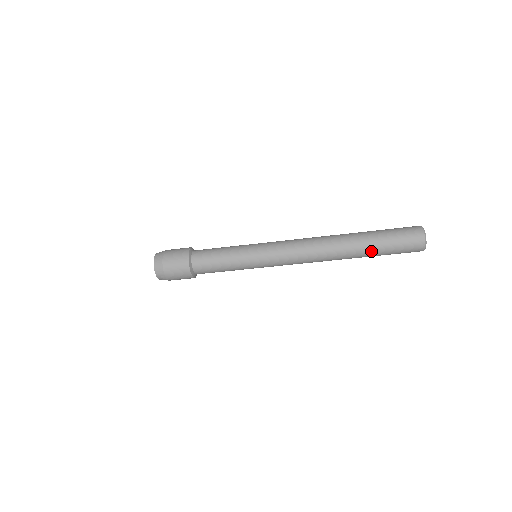
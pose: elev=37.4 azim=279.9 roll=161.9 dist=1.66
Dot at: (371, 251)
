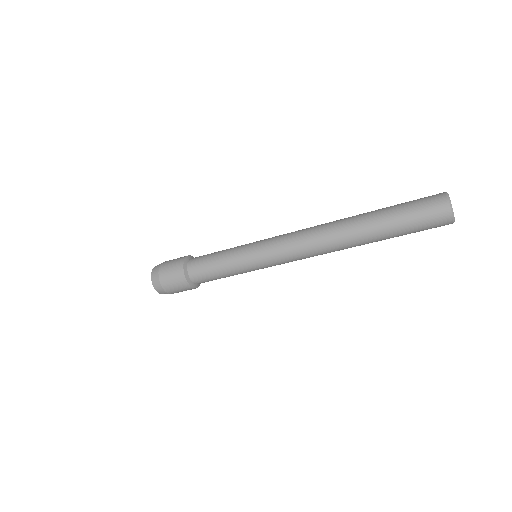
Dot at: (381, 222)
